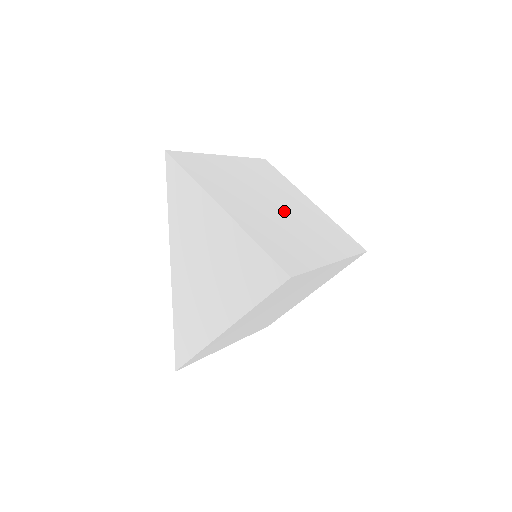
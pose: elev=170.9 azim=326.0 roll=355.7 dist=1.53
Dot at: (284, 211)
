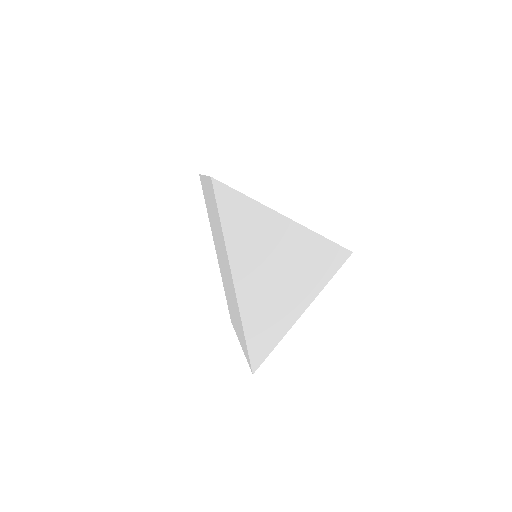
Dot at: occluded
